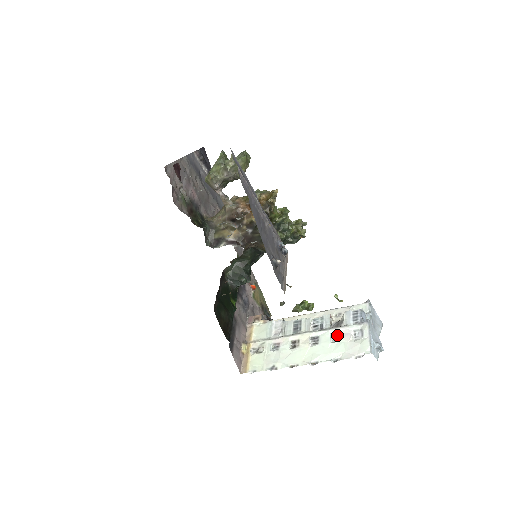
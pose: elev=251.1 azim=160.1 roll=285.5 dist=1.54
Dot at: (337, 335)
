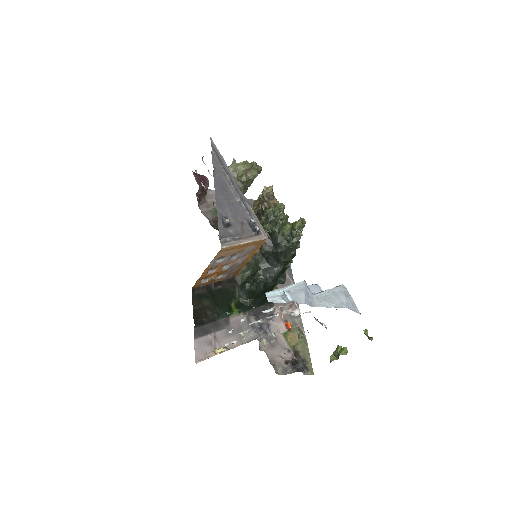
Dot at: occluded
